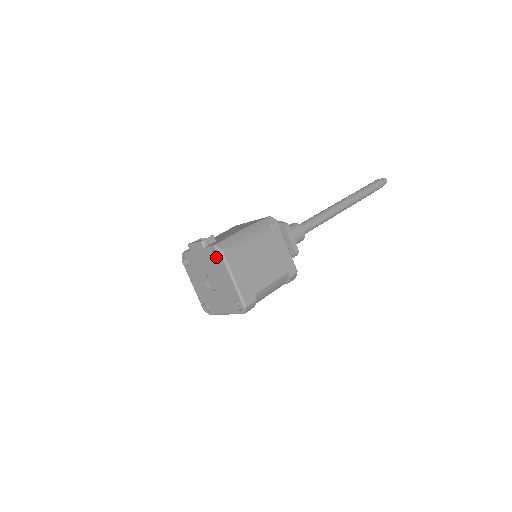
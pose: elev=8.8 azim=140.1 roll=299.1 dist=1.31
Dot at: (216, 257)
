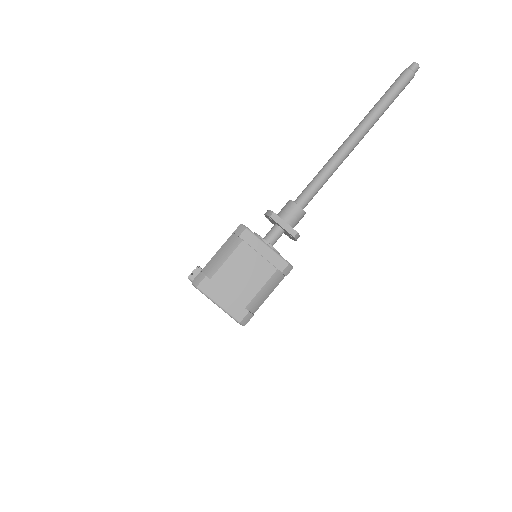
Dot at: occluded
